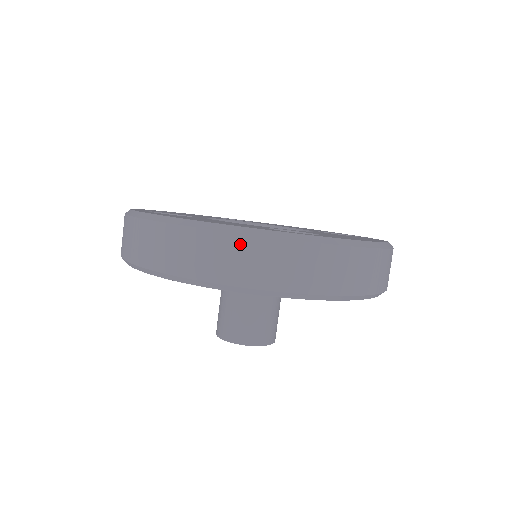
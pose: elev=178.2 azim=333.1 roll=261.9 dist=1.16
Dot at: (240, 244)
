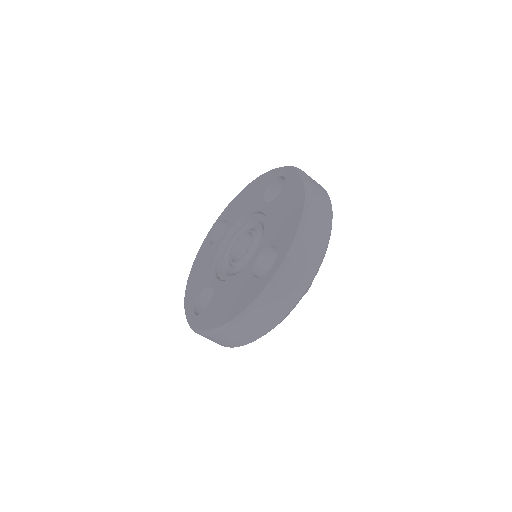
Dot at: (258, 313)
